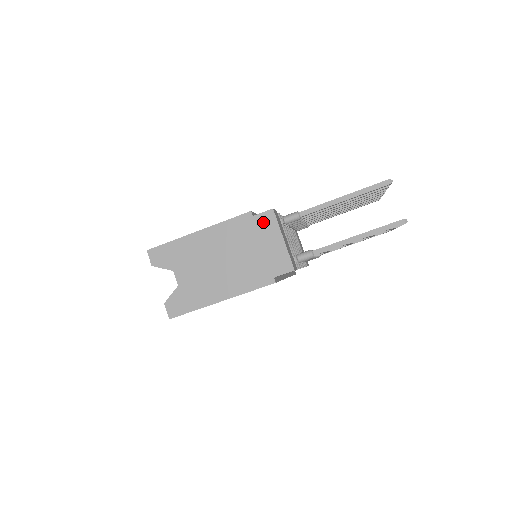
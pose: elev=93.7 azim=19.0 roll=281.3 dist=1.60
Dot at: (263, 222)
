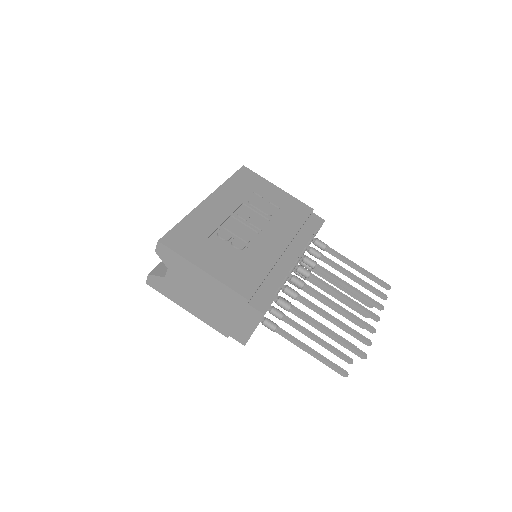
Dot at: (251, 313)
